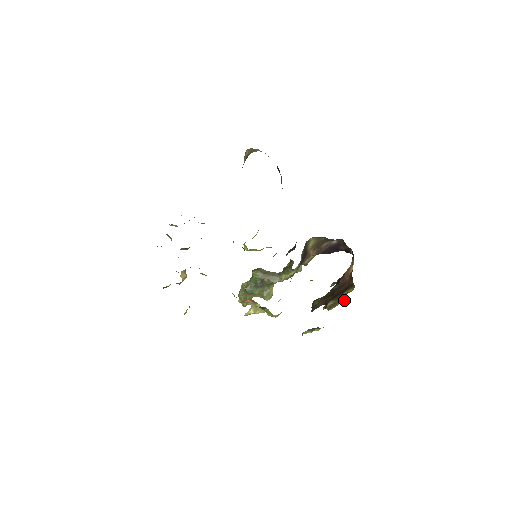
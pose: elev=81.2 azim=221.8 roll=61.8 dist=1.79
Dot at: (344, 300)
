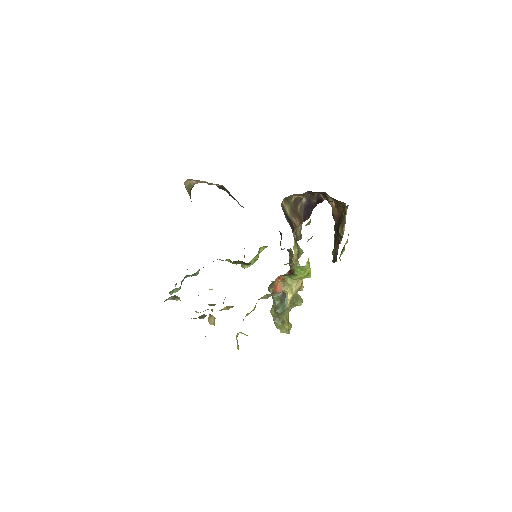
Dot at: (346, 214)
